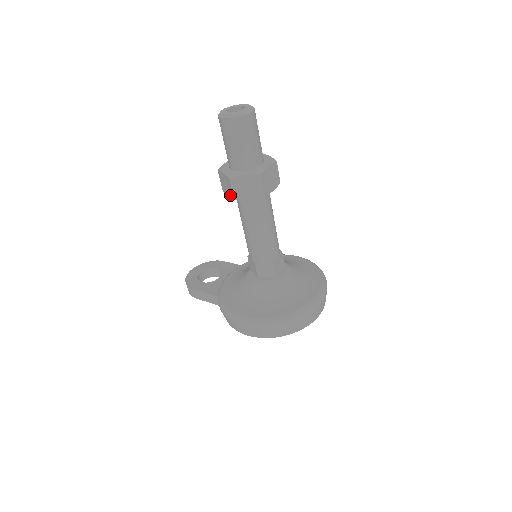
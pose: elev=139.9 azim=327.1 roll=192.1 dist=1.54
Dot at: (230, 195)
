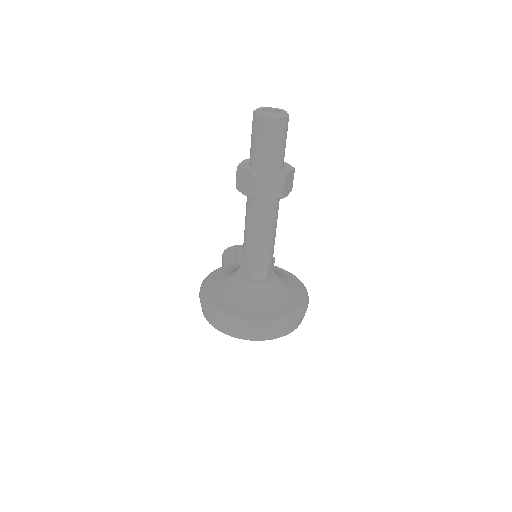
Dot at: occluded
